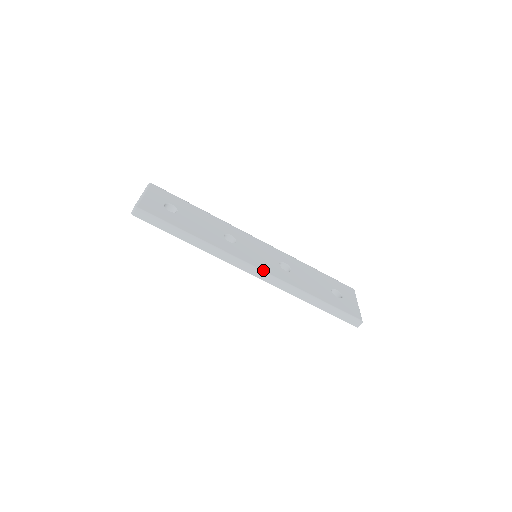
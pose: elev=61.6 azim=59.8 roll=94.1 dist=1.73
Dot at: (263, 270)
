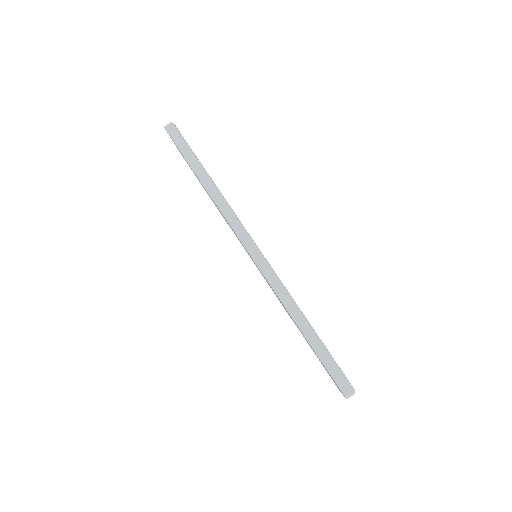
Dot at: occluded
